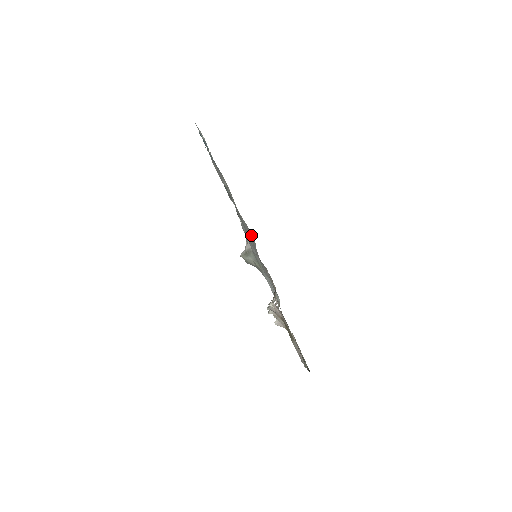
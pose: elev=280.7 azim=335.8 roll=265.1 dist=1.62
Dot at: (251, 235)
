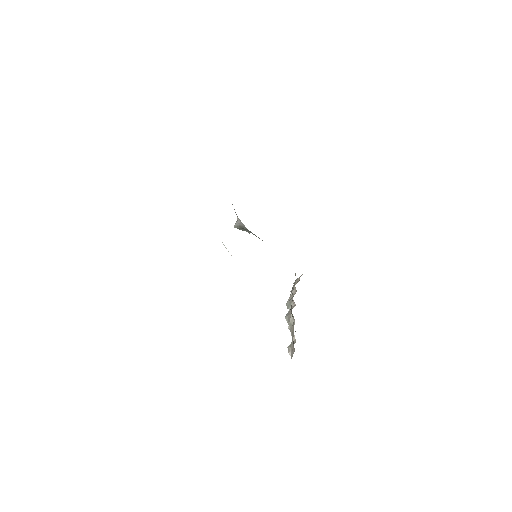
Dot at: occluded
